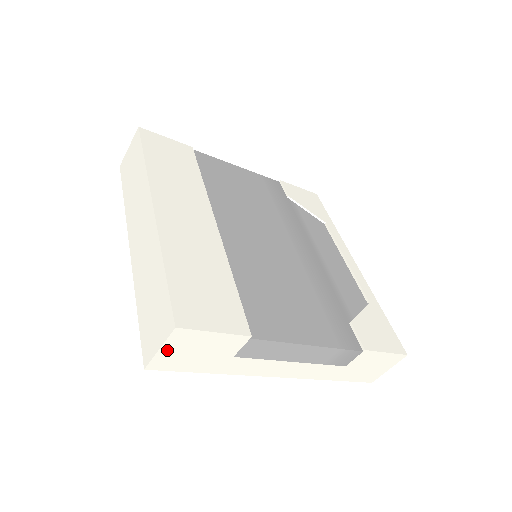
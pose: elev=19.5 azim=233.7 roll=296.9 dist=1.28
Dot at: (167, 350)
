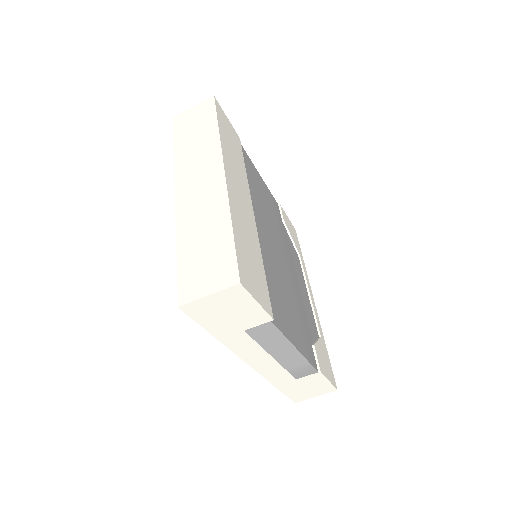
Dot at: (212, 299)
